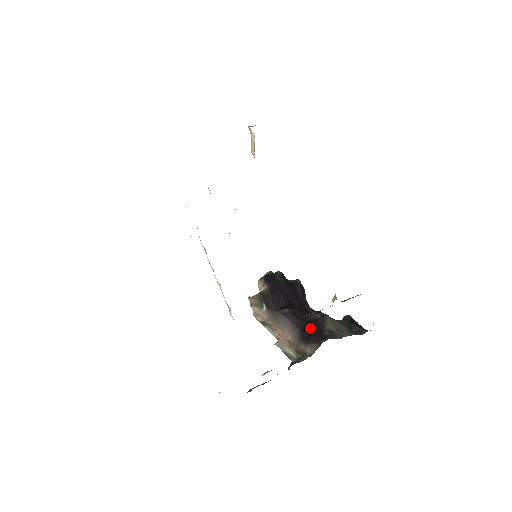
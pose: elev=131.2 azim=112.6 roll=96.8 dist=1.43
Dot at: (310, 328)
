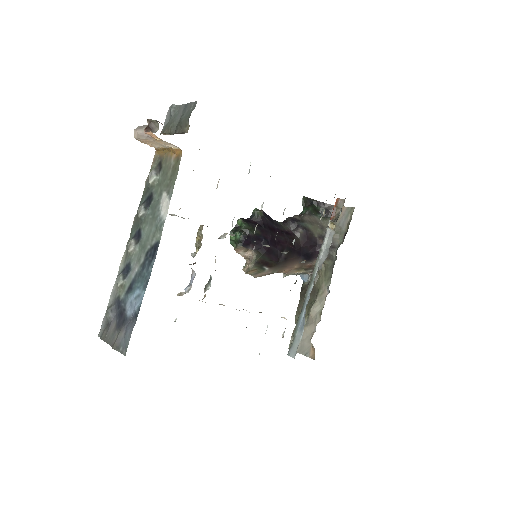
Dot at: (307, 248)
